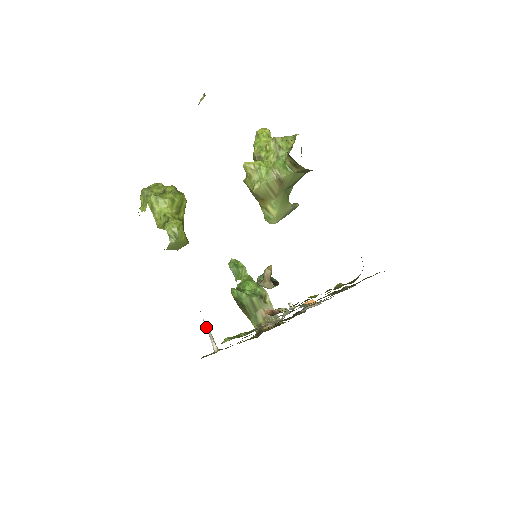
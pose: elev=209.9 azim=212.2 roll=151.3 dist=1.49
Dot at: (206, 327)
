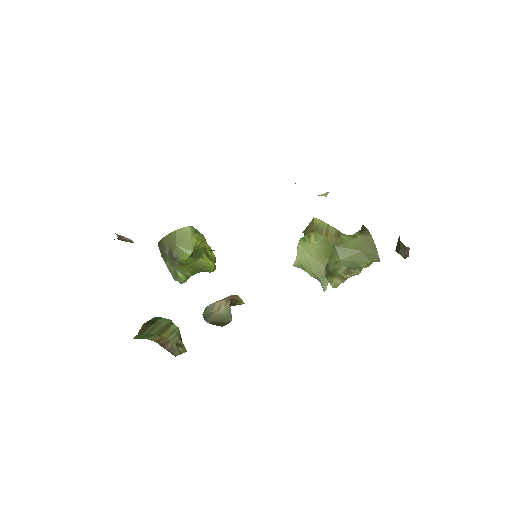
Dot at: (129, 240)
